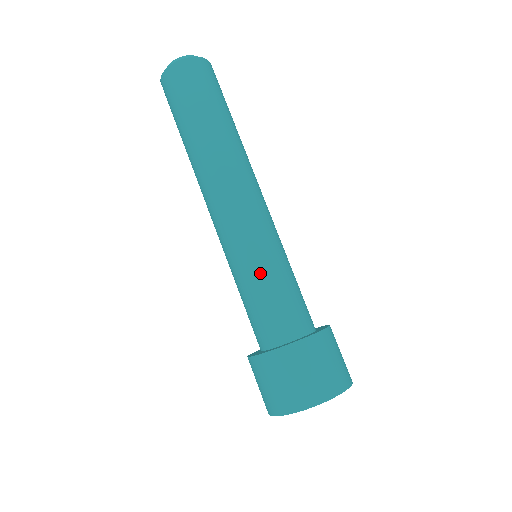
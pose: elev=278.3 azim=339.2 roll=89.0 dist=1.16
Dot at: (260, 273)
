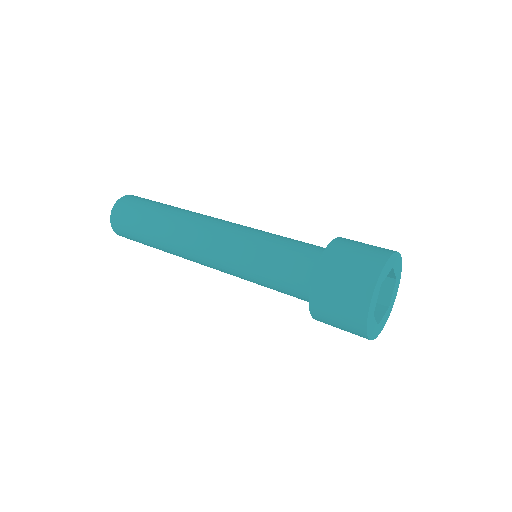
Dot at: (275, 235)
